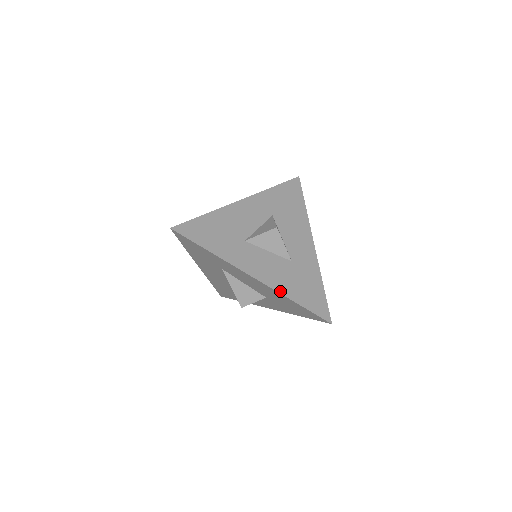
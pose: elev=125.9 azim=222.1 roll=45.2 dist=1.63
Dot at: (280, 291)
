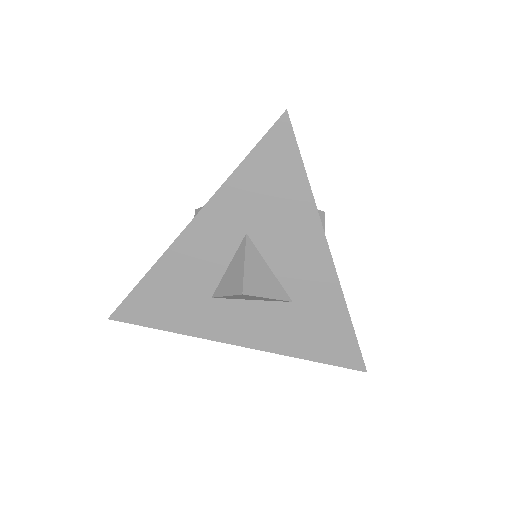
Dot at: (280, 352)
